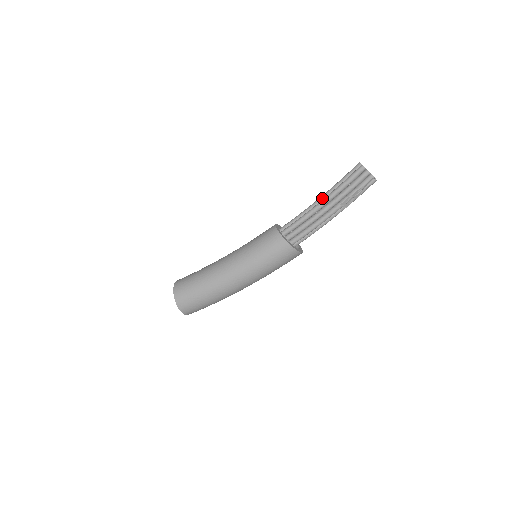
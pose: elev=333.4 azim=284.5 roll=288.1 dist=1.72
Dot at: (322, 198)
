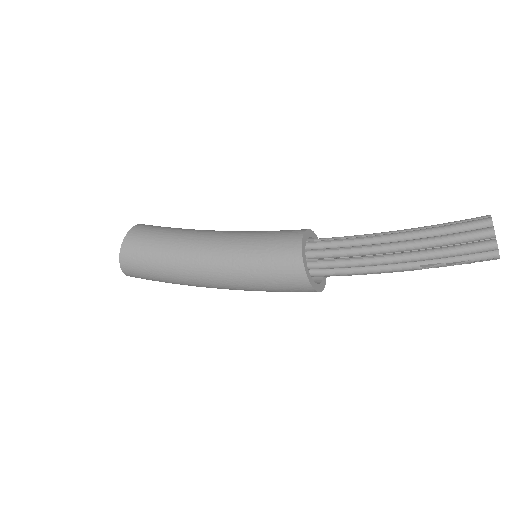
Dot at: (396, 238)
